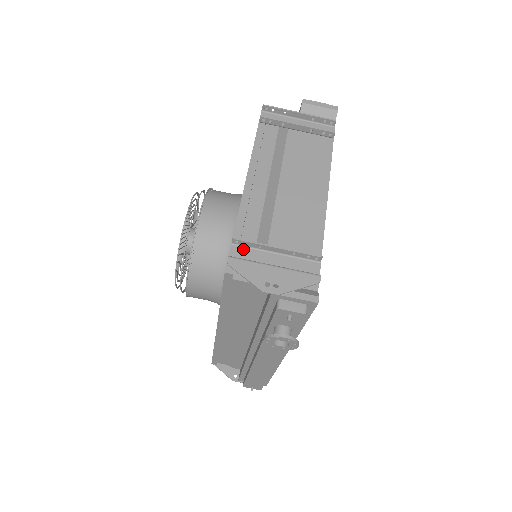
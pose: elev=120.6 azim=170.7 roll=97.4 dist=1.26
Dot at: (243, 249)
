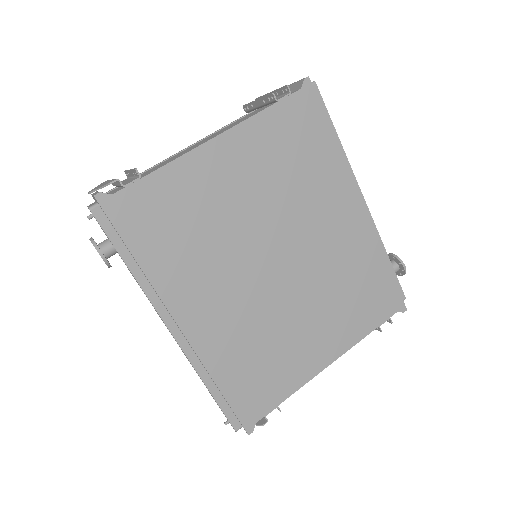
Dot at: (126, 179)
